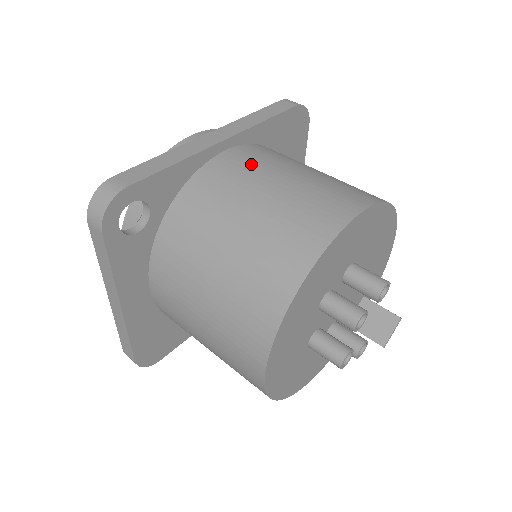
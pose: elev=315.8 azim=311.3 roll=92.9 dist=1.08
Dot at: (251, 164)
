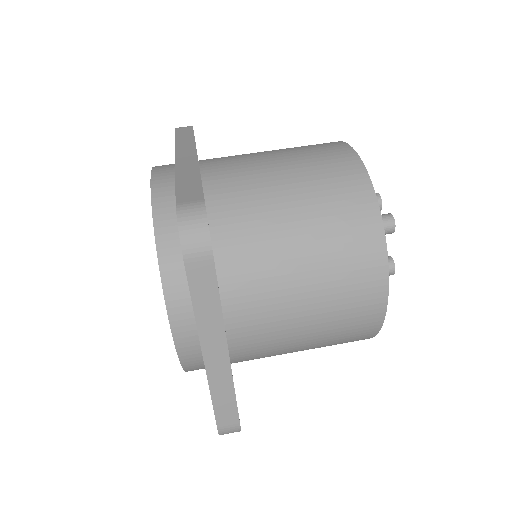
Dot at: (236, 161)
